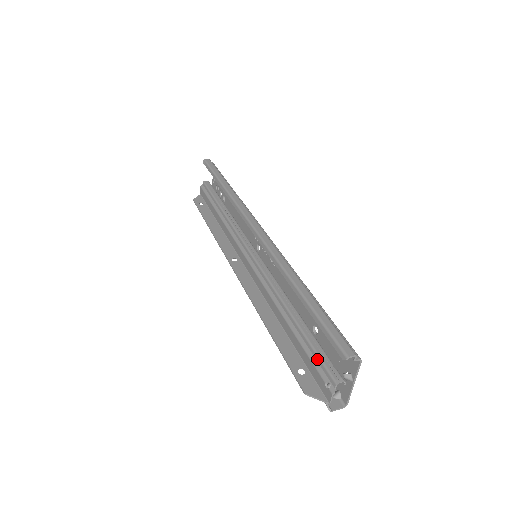
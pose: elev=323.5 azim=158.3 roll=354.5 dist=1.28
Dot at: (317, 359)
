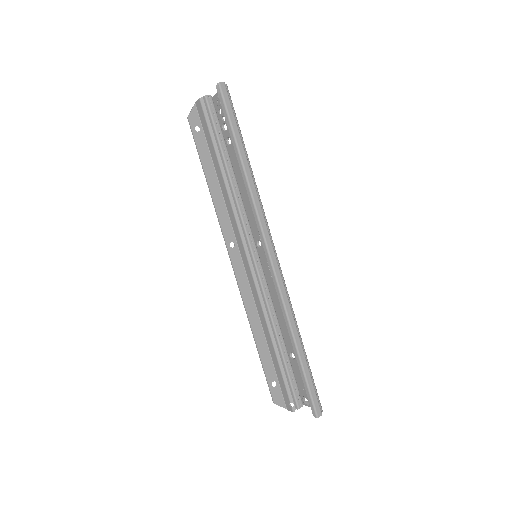
Dot at: (290, 386)
